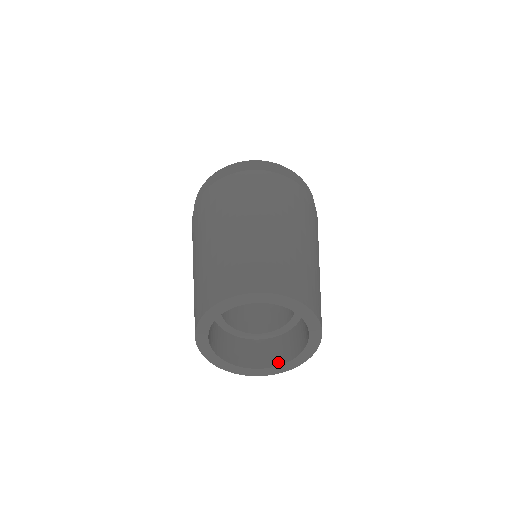
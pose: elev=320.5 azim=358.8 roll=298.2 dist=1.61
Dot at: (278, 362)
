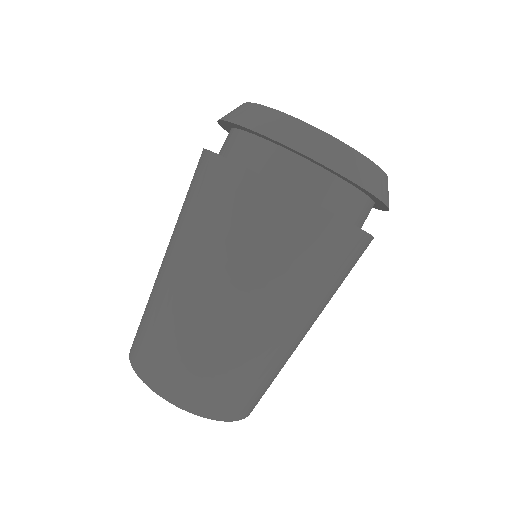
Dot at: occluded
